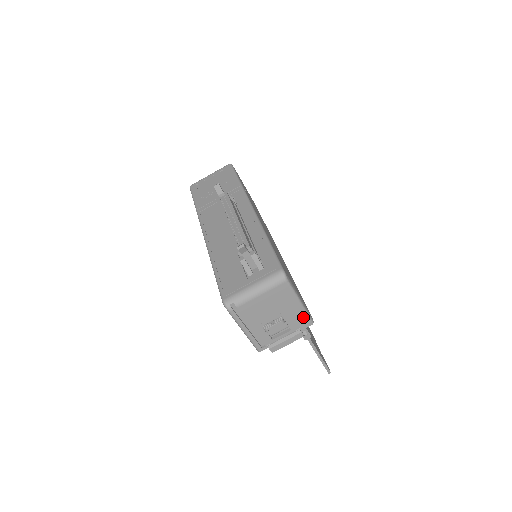
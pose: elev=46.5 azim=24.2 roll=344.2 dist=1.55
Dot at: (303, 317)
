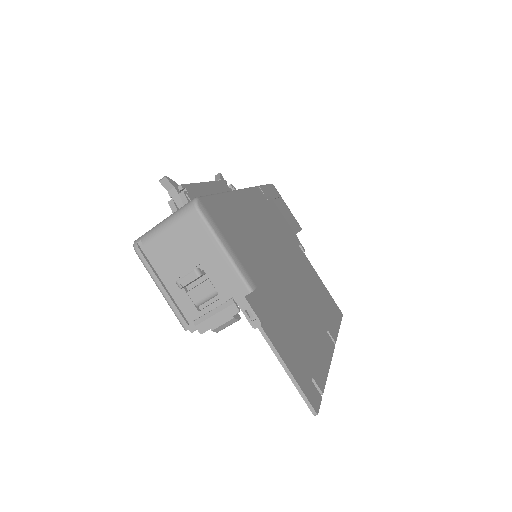
Dot at: (233, 276)
